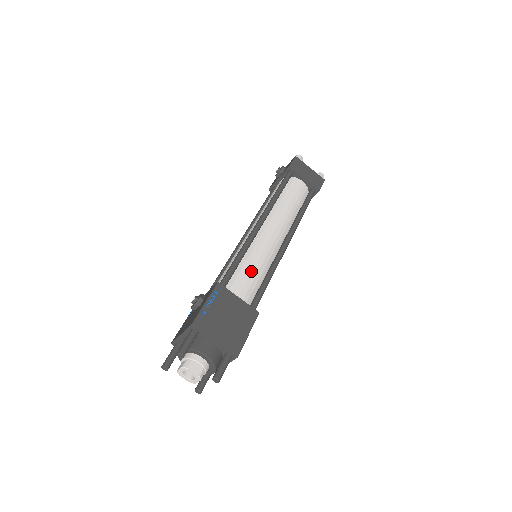
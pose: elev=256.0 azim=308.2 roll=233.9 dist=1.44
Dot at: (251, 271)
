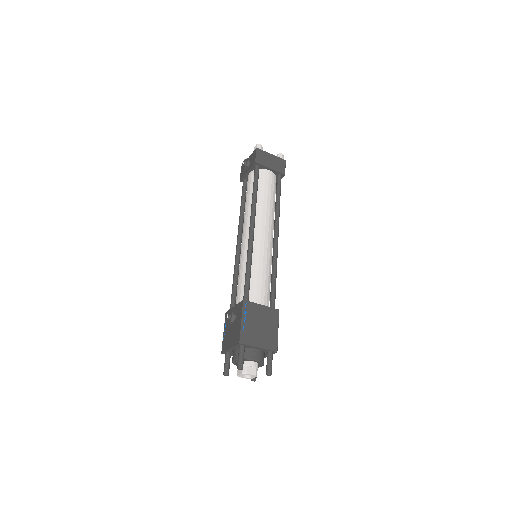
Dot at: (261, 277)
